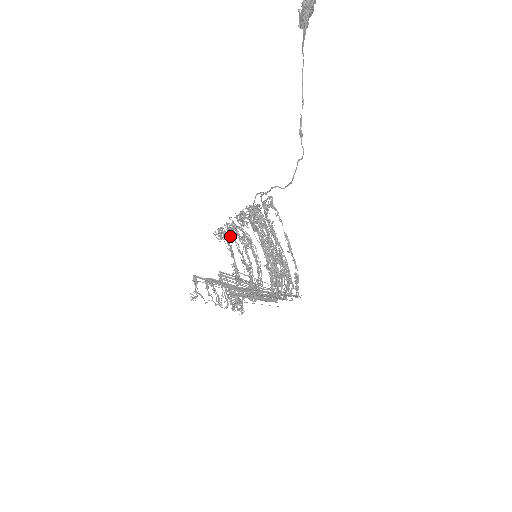
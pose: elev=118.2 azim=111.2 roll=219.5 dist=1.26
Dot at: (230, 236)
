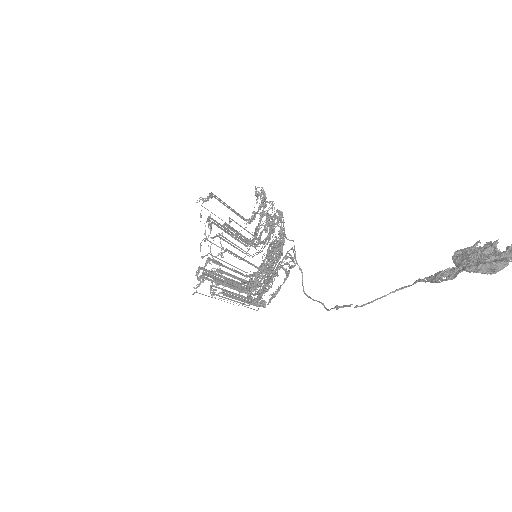
Dot at: occluded
